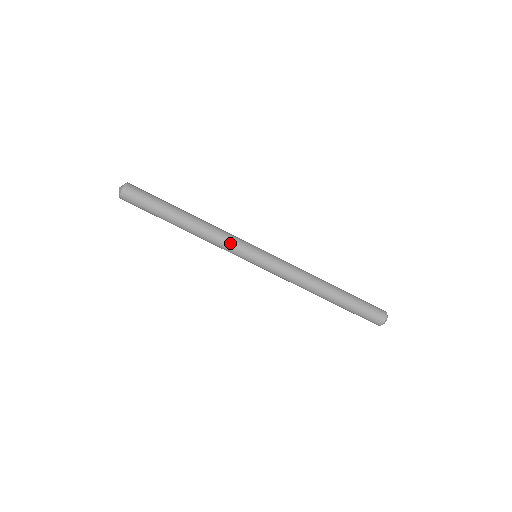
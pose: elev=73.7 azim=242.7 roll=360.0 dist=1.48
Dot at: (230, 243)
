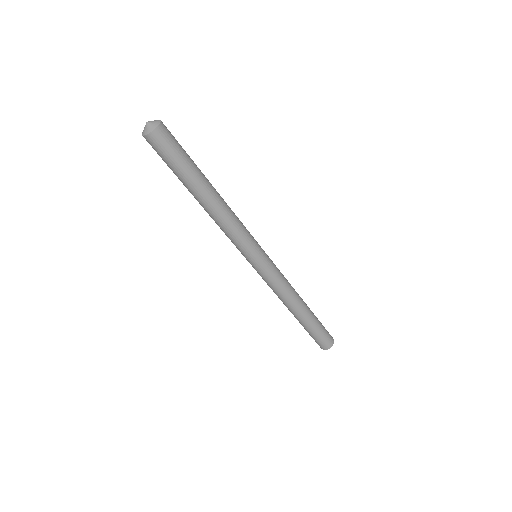
Dot at: (244, 235)
